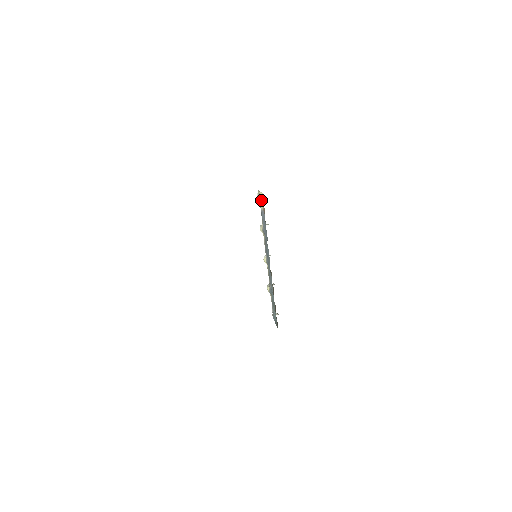
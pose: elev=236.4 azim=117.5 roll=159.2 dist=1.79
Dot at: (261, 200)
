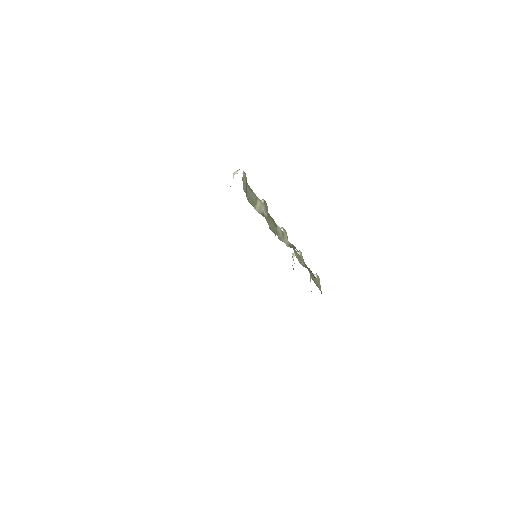
Dot at: occluded
